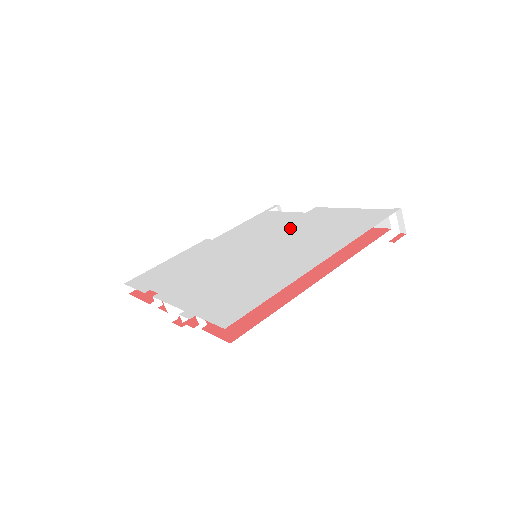
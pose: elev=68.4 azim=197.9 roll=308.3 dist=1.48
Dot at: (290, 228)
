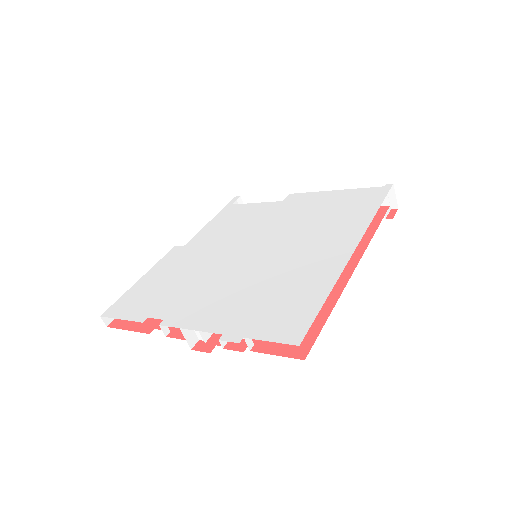
Dot at: (279, 220)
